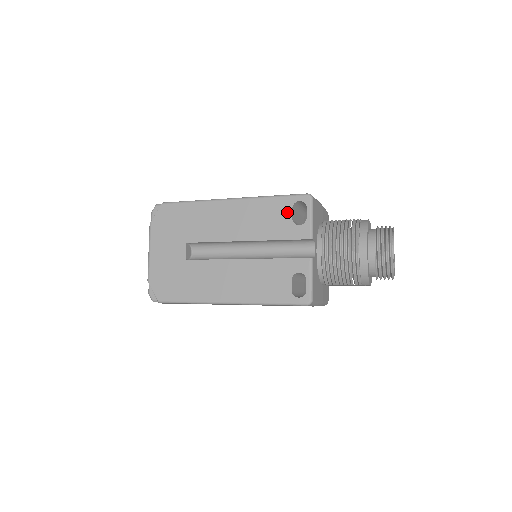
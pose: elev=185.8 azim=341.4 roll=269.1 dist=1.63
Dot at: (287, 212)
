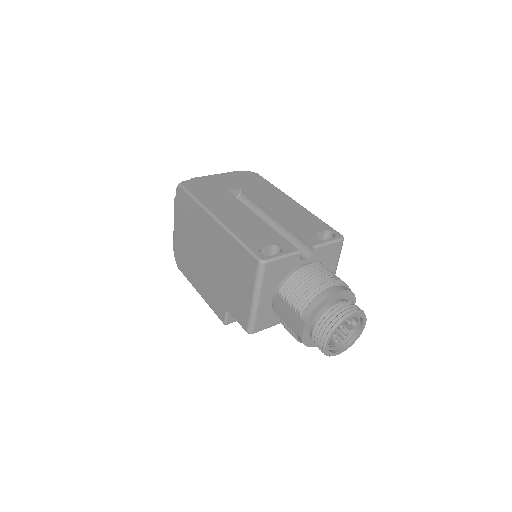
Dot at: (318, 229)
